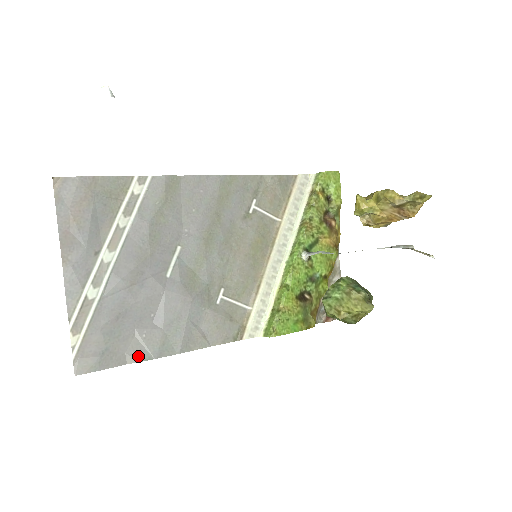
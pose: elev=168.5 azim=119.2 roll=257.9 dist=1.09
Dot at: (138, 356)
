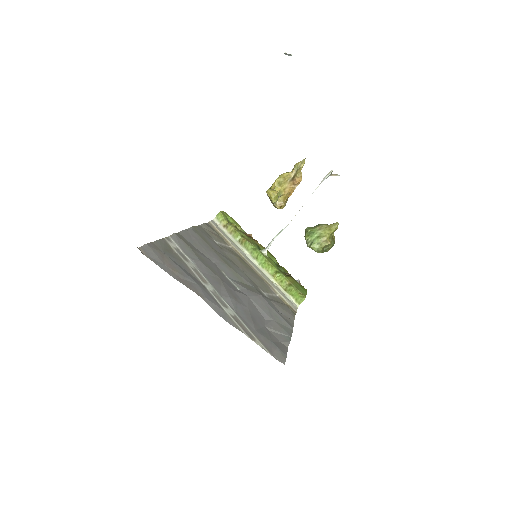
Dot at: (285, 340)
